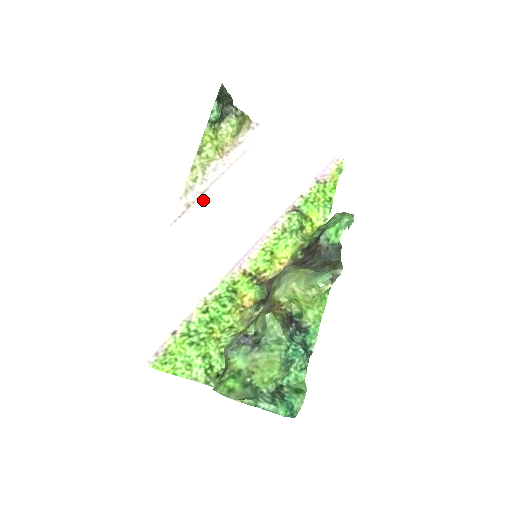
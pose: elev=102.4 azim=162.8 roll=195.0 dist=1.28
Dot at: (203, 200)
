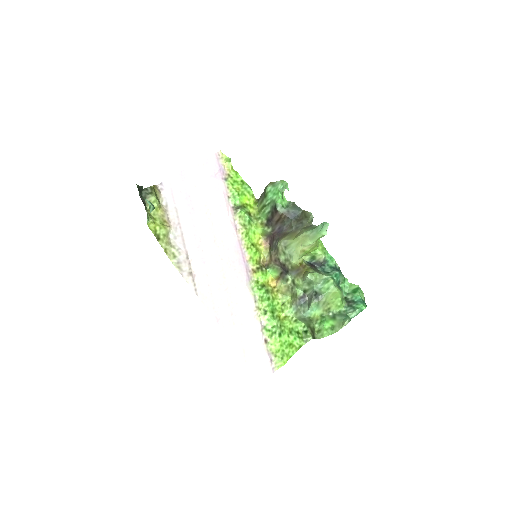
Dot at: (192, 261)
